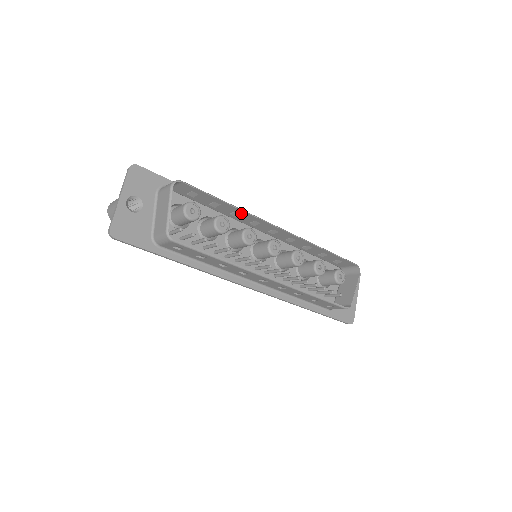
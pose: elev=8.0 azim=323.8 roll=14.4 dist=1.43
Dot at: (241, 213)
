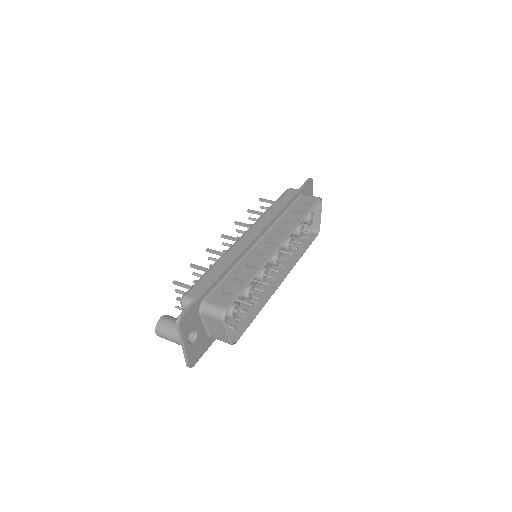
Dot at: (257, 268)
